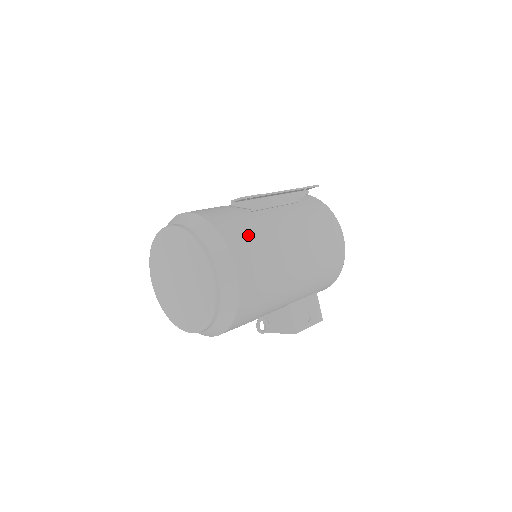
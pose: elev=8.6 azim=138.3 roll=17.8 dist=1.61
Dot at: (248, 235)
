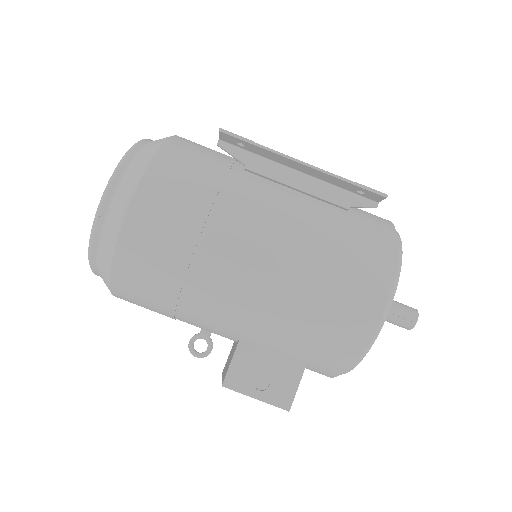
Dot at: (194, 178)
